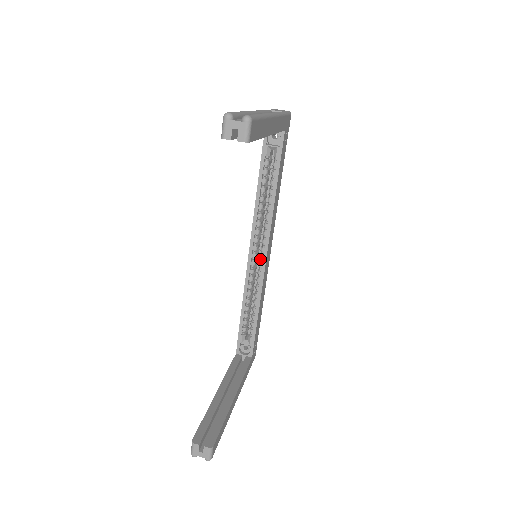
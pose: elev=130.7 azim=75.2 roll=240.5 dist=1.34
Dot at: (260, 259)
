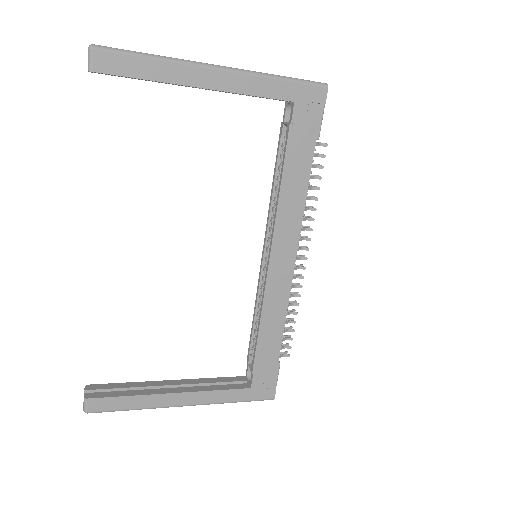
Dot at: occluded
